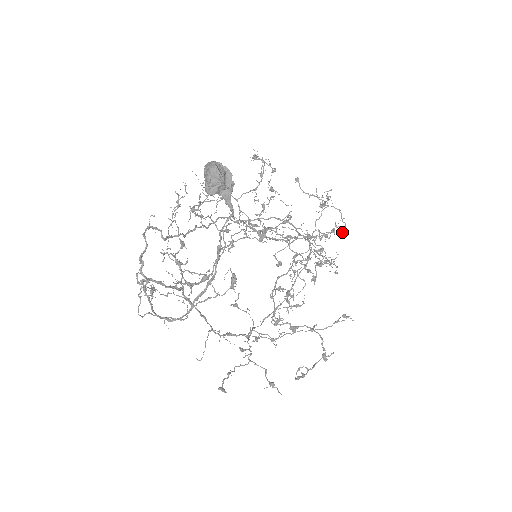
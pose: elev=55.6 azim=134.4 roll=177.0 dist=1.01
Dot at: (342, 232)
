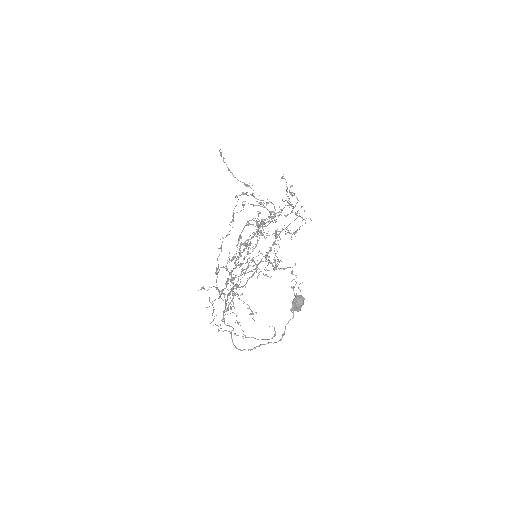
Dot at: (291, 212)
